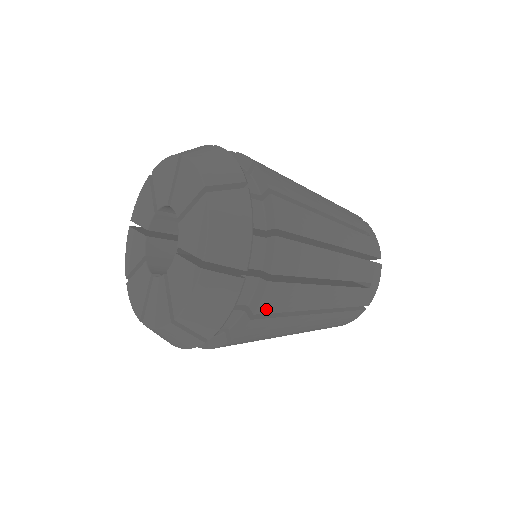
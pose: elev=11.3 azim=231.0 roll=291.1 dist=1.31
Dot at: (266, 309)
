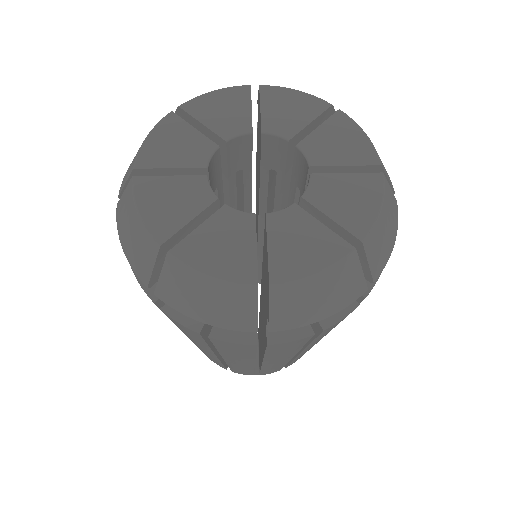
Dot at: (325, 331)
